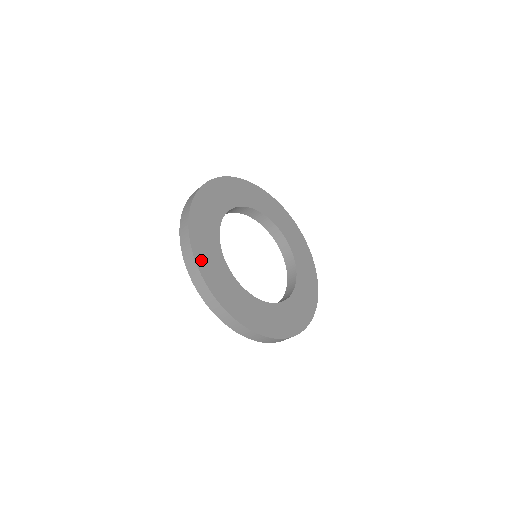
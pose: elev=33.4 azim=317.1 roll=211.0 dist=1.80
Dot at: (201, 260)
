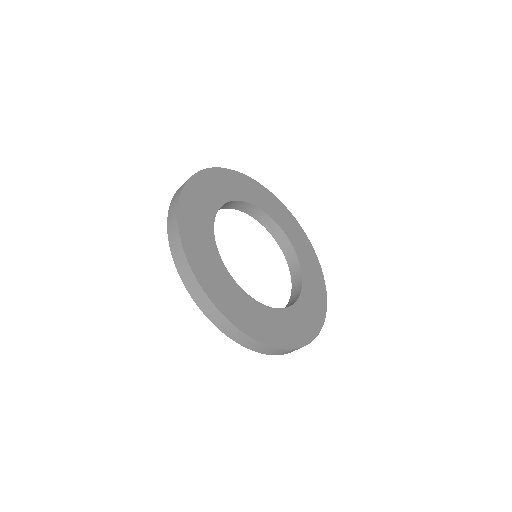
Dot at: (185, 213)
